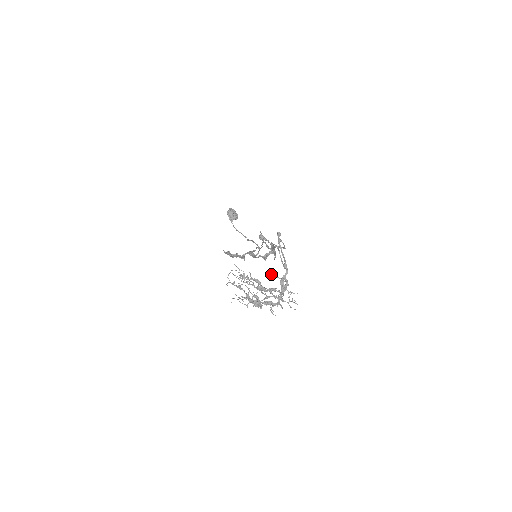
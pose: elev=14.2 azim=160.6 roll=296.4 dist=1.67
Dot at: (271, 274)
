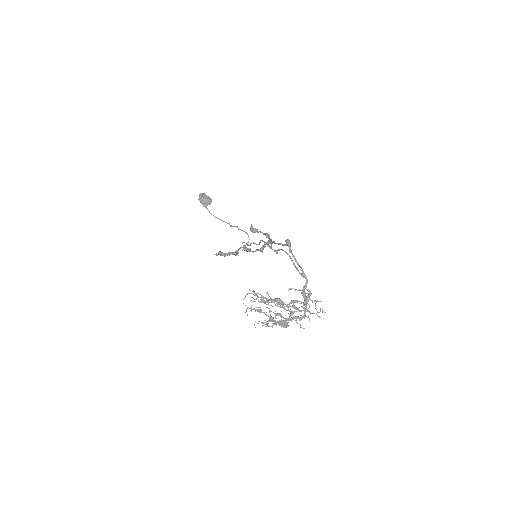
Dot at: (291, 289)
